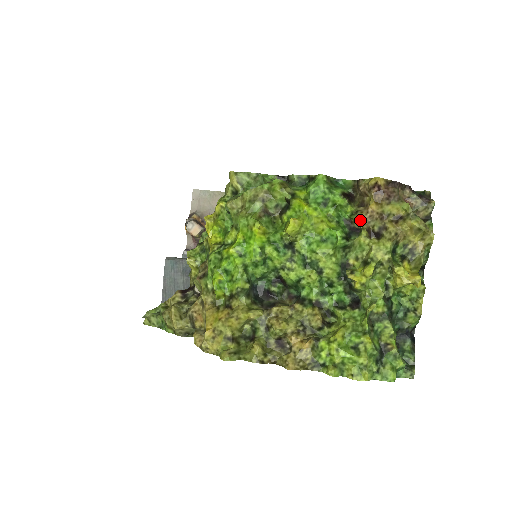
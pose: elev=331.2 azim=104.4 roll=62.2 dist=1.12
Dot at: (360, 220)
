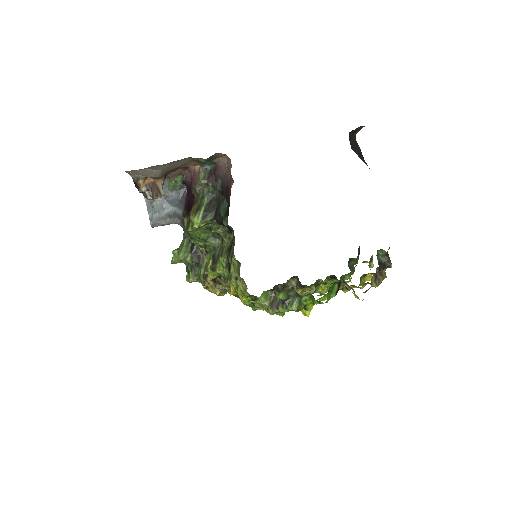
Dot at: (344, 289)
